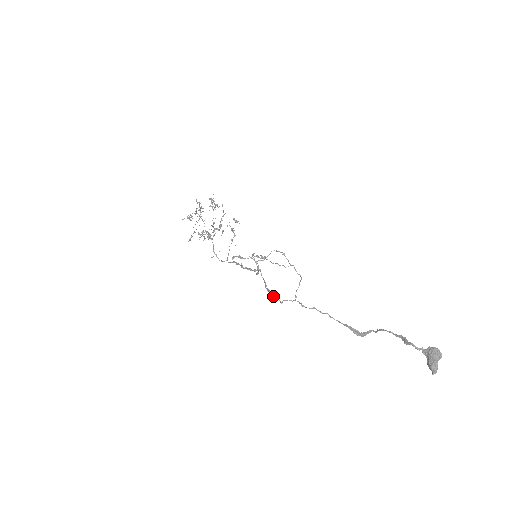
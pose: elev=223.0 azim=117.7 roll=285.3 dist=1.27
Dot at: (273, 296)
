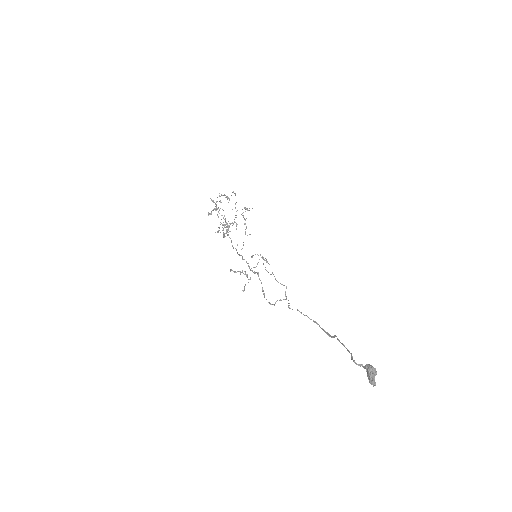
Dot at: occluded
